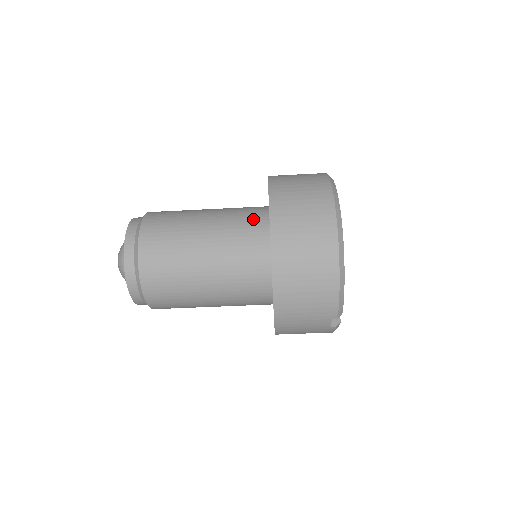
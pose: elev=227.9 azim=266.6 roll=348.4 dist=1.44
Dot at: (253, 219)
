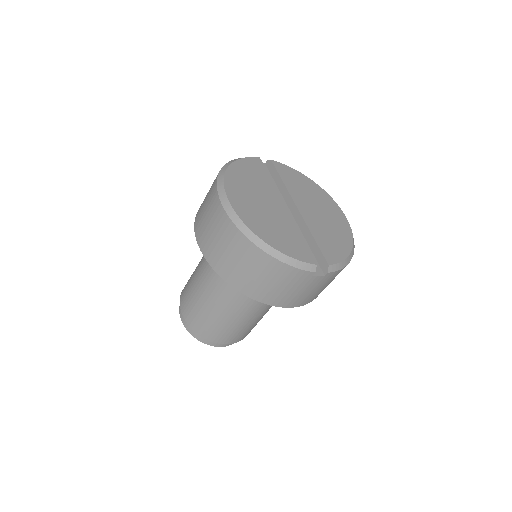
Dot at: occluded
